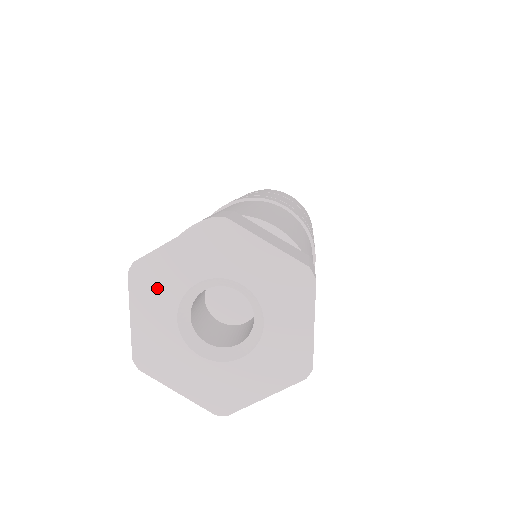
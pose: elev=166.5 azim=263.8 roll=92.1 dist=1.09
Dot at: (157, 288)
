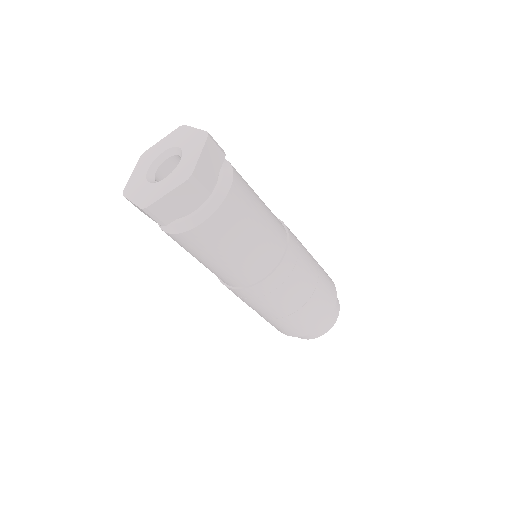
Dot at: (148, 159)
